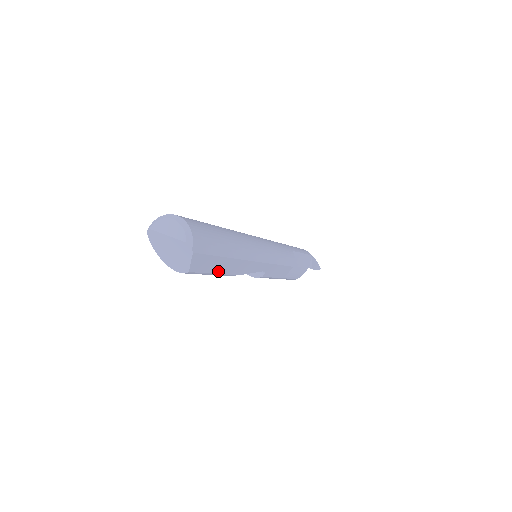
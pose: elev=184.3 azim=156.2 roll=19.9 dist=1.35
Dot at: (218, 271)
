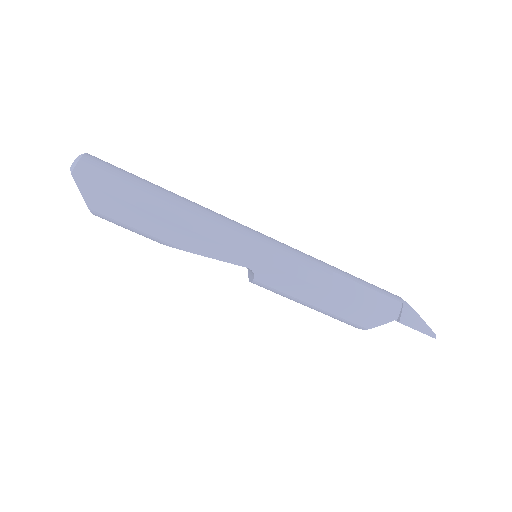
Dot at: (142, 228)
